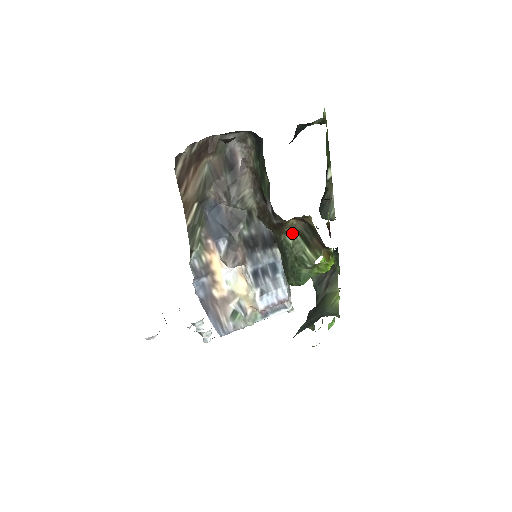
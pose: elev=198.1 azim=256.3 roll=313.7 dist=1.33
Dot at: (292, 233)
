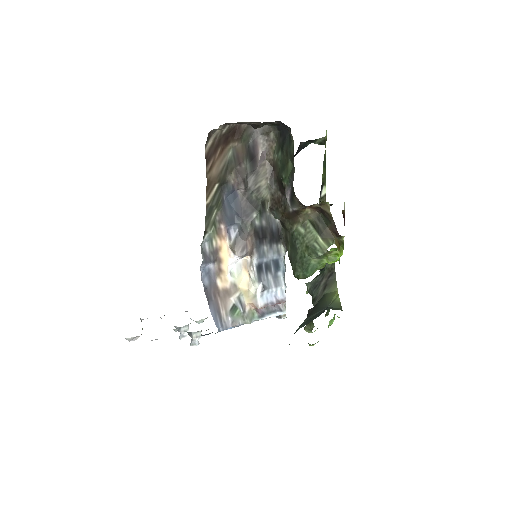
Dot at: (305, 223)
